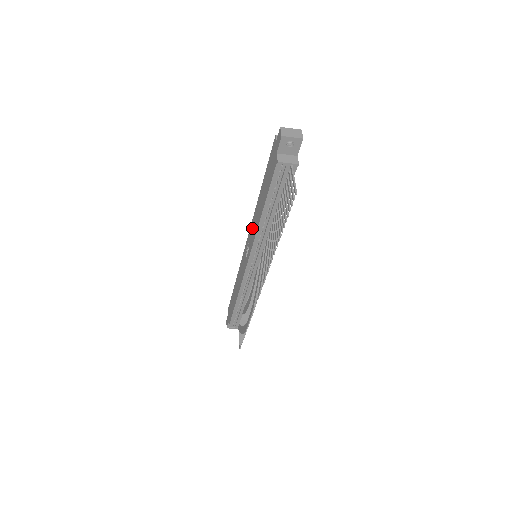
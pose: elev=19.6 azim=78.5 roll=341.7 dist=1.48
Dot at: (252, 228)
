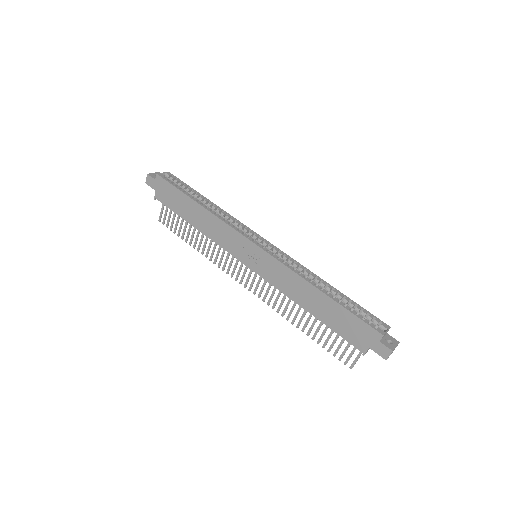
Dot at: (280, 272)
